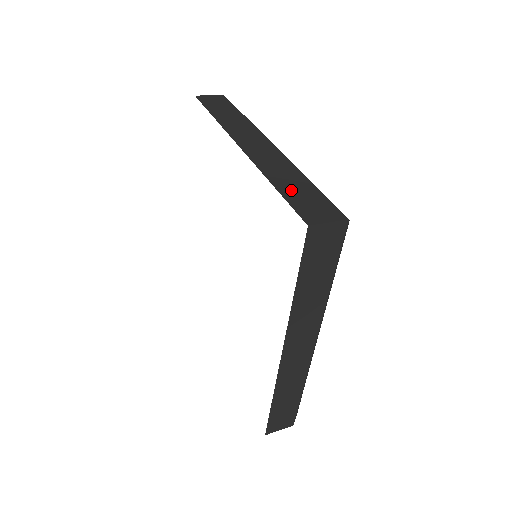
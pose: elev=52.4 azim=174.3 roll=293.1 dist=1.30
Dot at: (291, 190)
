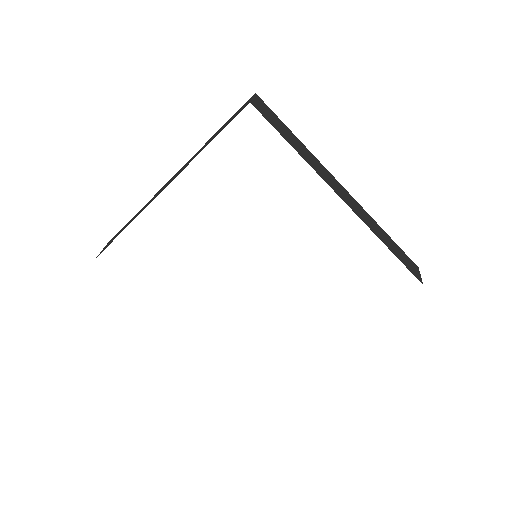
Dot at: (217, 134)
